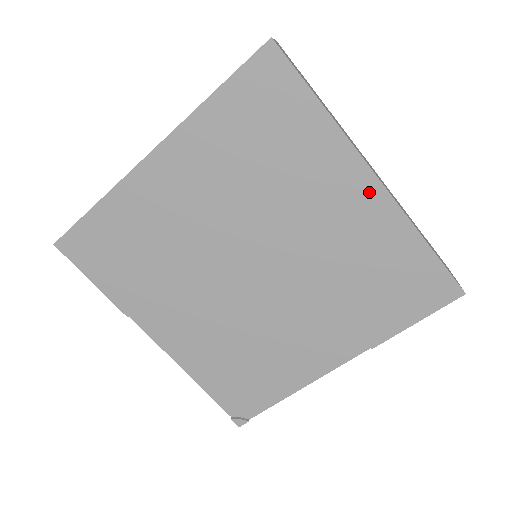
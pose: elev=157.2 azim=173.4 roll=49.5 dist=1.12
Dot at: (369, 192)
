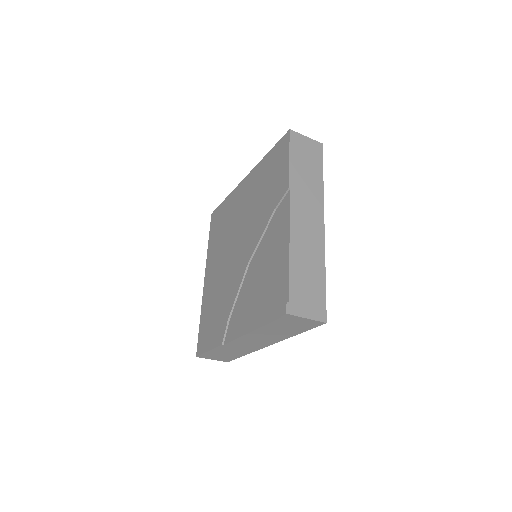
Dot at: (246, 182)
